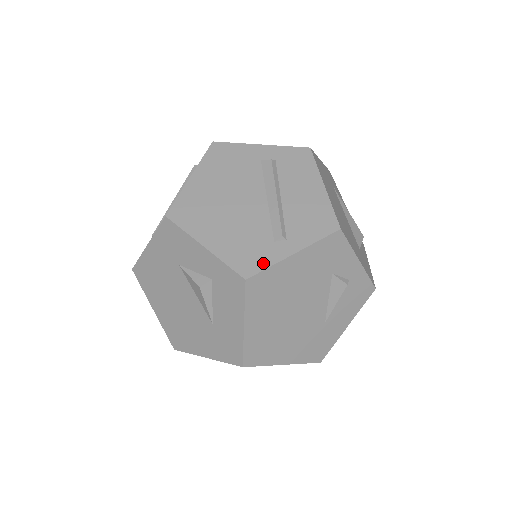
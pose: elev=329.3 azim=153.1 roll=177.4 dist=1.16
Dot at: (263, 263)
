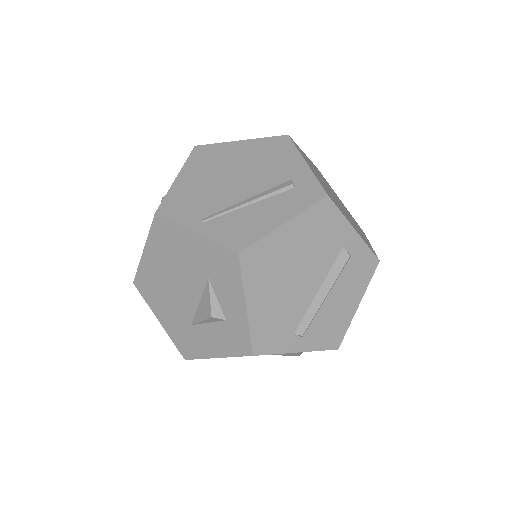
Dot at: (274, 348)
